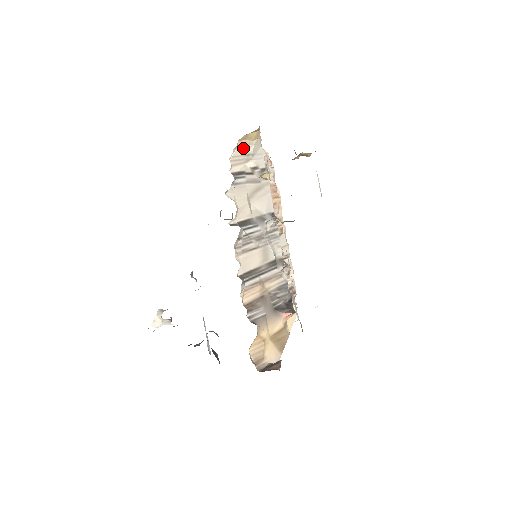
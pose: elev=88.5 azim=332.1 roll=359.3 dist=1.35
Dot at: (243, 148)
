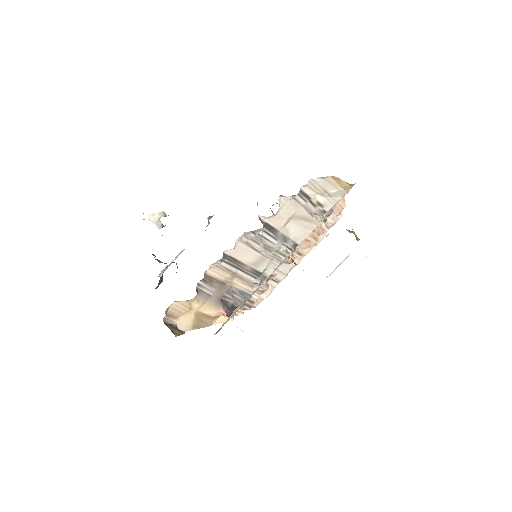
Dot at: (328, 184)
